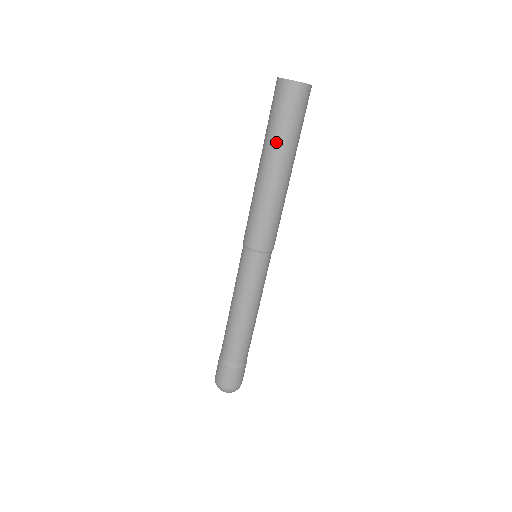
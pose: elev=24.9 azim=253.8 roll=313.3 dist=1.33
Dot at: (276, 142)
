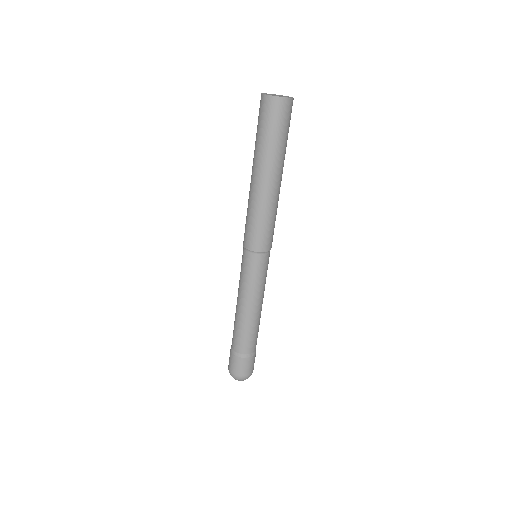
Dot at: (263, 152)
